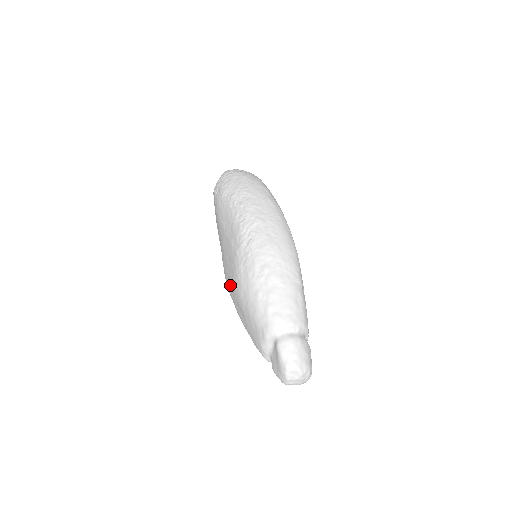
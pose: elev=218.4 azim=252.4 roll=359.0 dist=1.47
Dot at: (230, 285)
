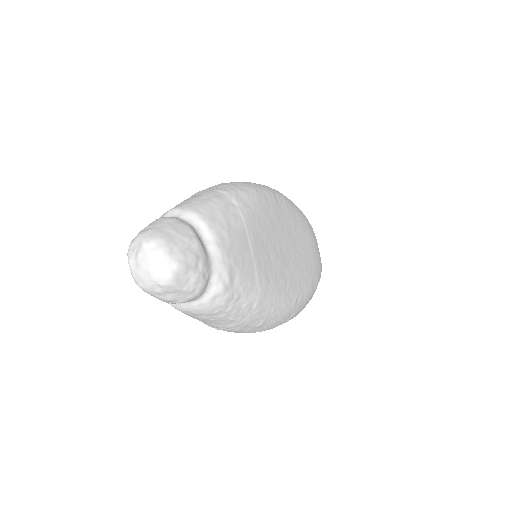
Dot at: occluded
